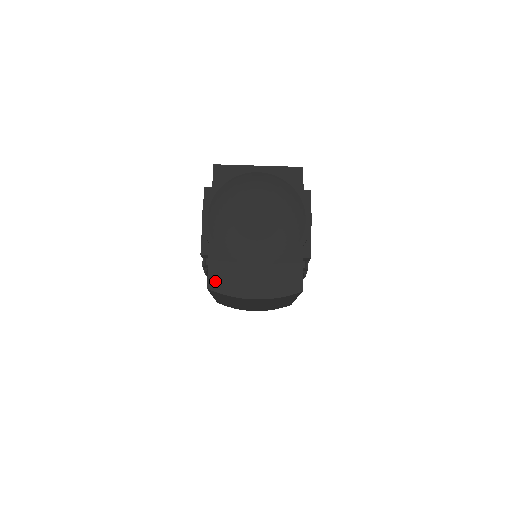
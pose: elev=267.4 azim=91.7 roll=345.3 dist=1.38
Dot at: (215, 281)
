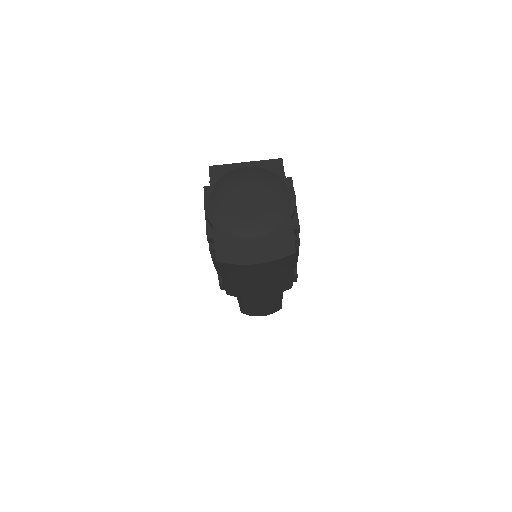
Dot at: (222, 254)
